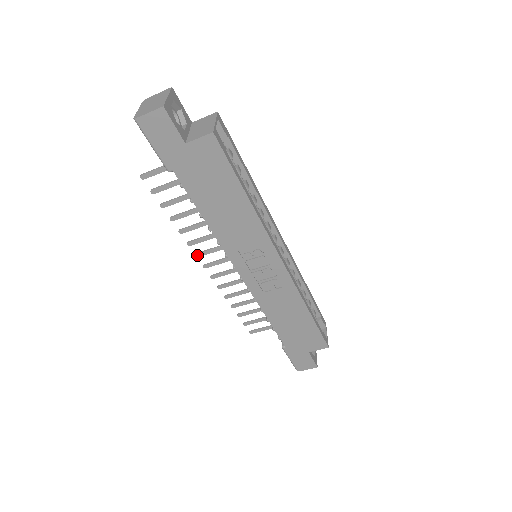
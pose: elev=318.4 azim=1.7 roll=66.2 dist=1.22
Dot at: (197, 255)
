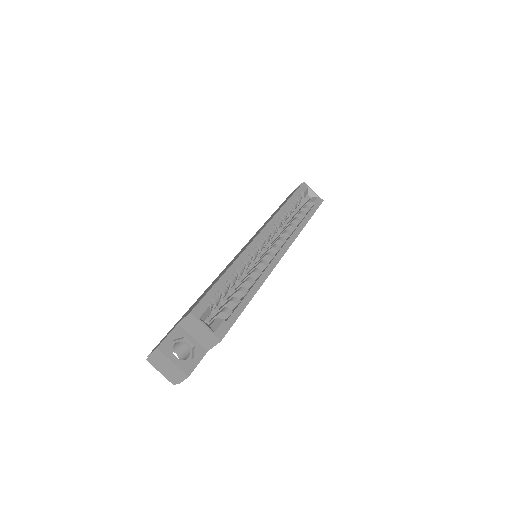
Dot at: occluded
